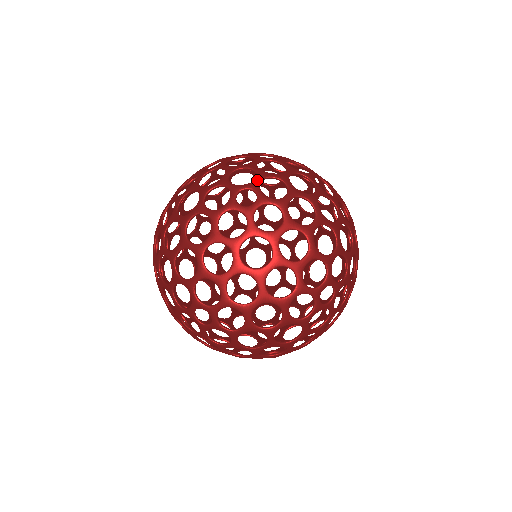
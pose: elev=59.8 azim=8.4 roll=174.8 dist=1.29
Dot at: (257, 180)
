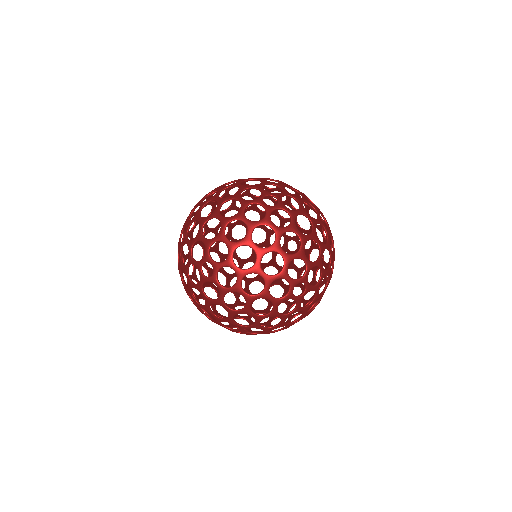
Dot at: (307, 274)
